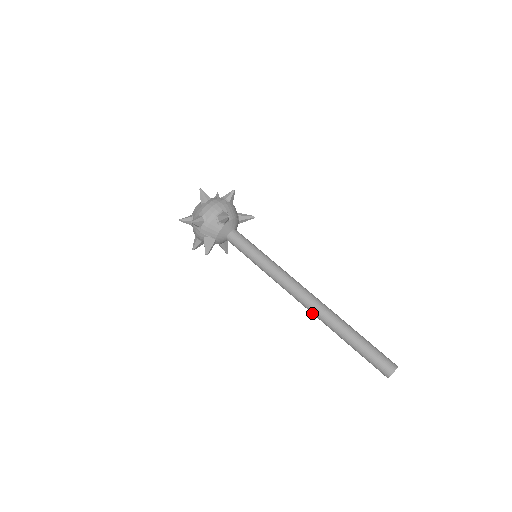
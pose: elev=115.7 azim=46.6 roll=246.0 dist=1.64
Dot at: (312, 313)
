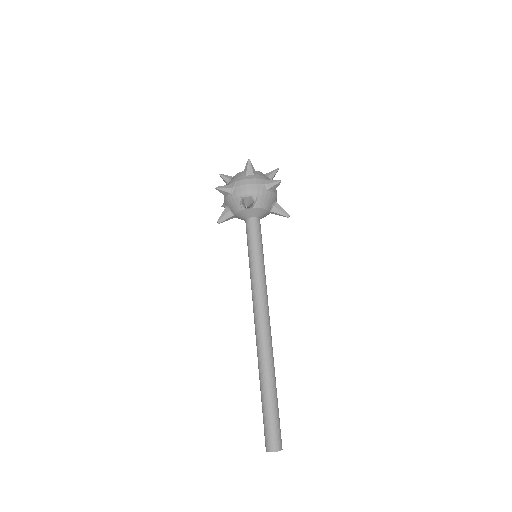
Dot at: occluded
